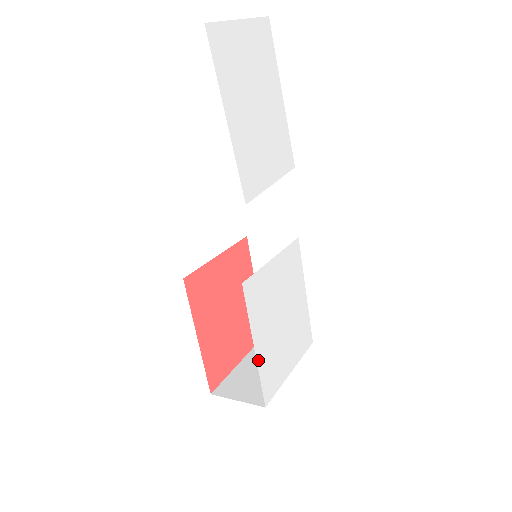
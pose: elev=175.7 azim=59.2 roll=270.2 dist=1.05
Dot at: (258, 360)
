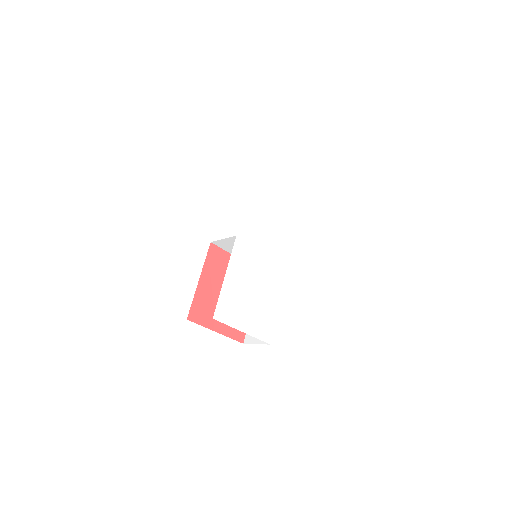
Dot at: (224, 285)
